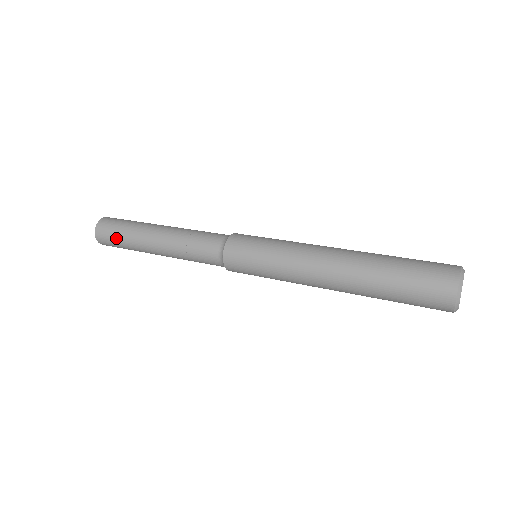
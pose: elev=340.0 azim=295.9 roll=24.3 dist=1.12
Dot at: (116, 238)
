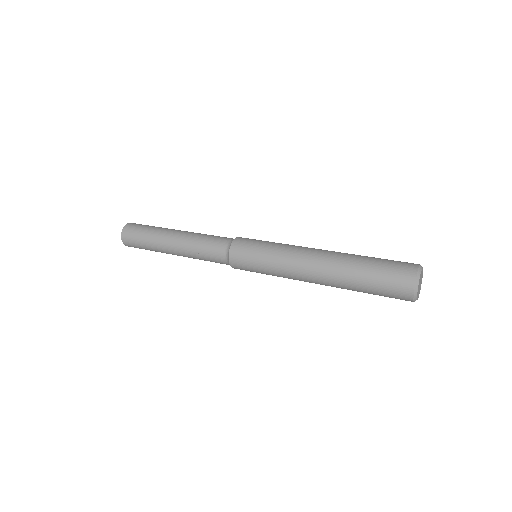
Dot at: (142, 230)
